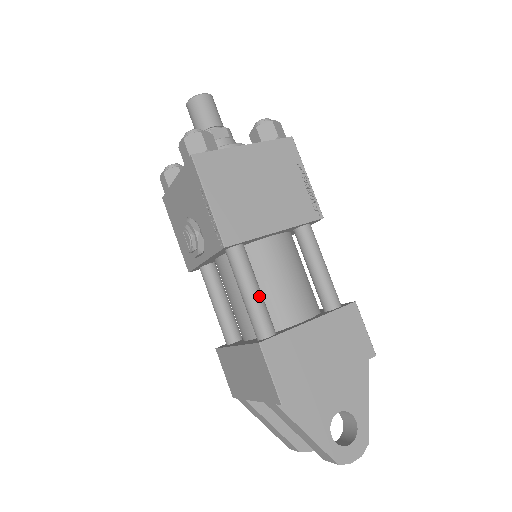
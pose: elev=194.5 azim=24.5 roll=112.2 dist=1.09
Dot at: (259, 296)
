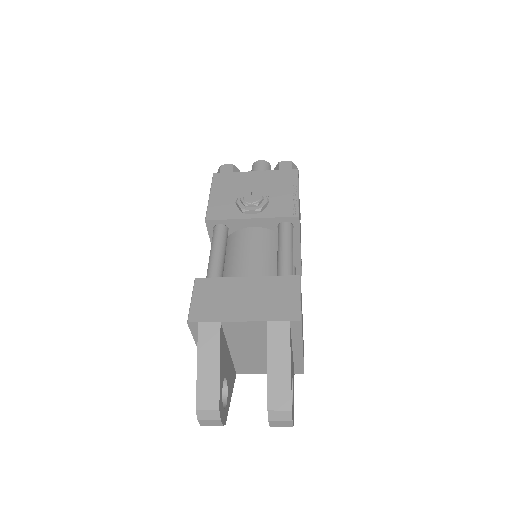
Dot at: occluded
